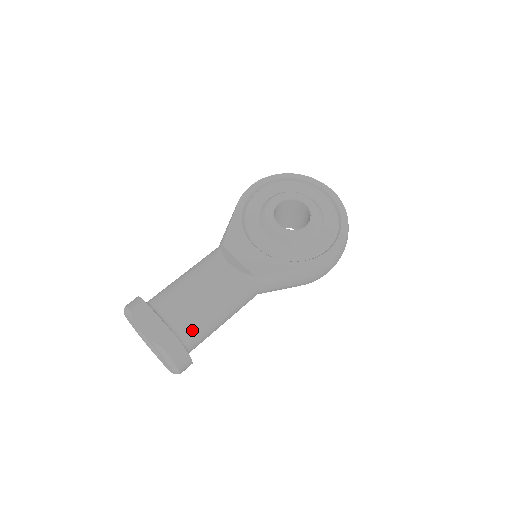
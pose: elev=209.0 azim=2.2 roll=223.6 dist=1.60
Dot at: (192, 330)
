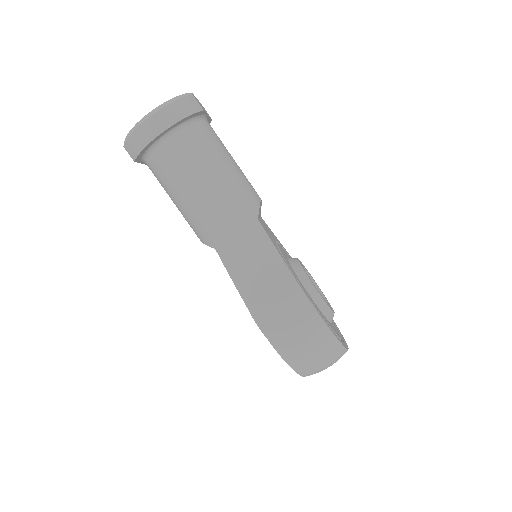
Dot at: (200, 138)
